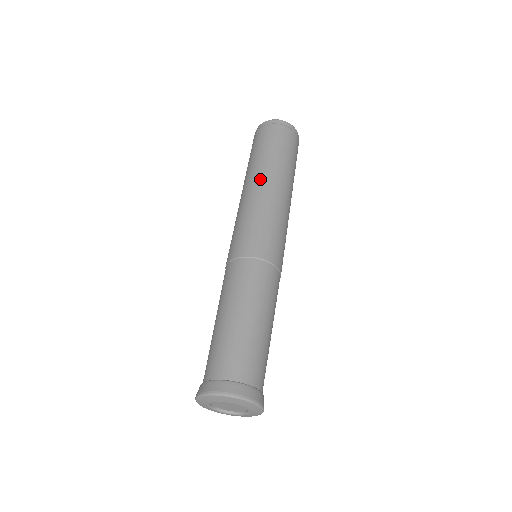
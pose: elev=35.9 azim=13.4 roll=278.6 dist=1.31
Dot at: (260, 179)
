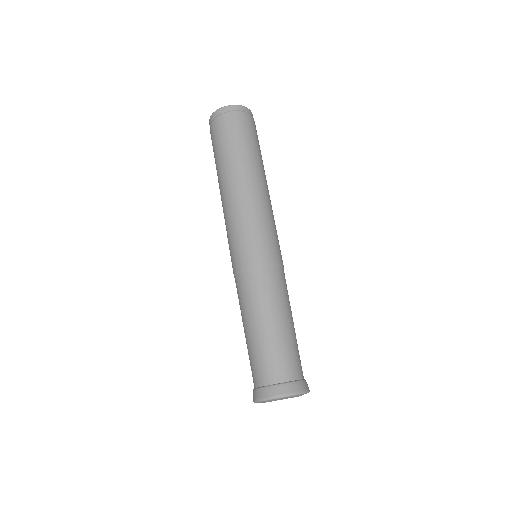
Dot at: (235, 182)
